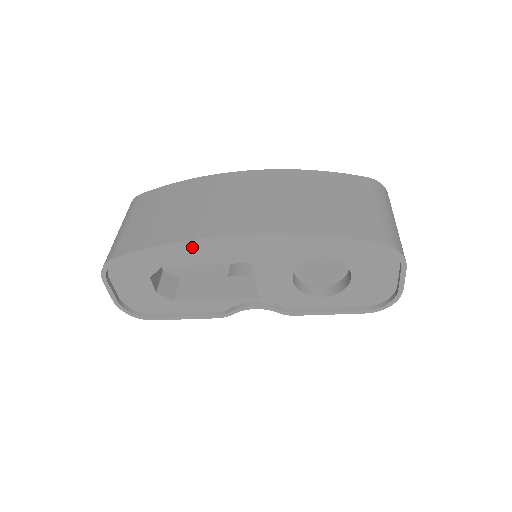
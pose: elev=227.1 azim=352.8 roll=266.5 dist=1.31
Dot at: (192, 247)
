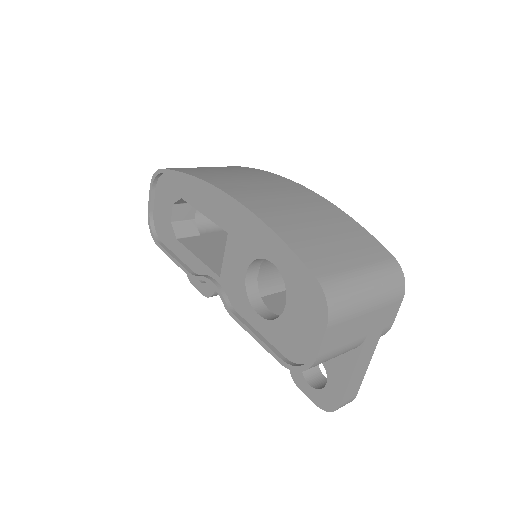
Dot at: (202, 190)
